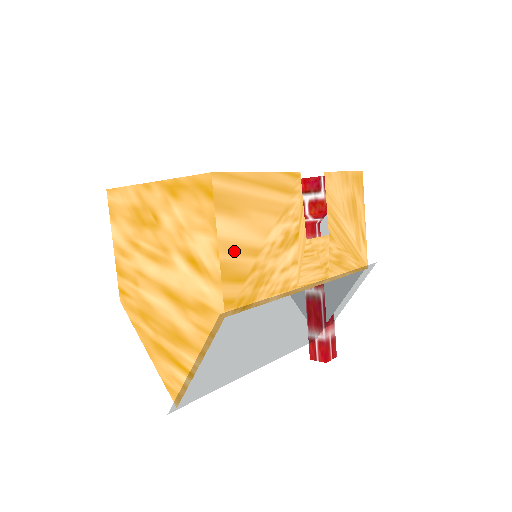
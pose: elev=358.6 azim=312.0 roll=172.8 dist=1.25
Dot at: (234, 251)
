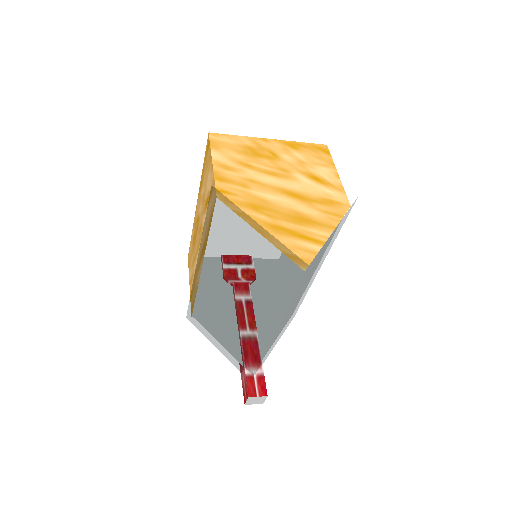
Dot at: occluded
